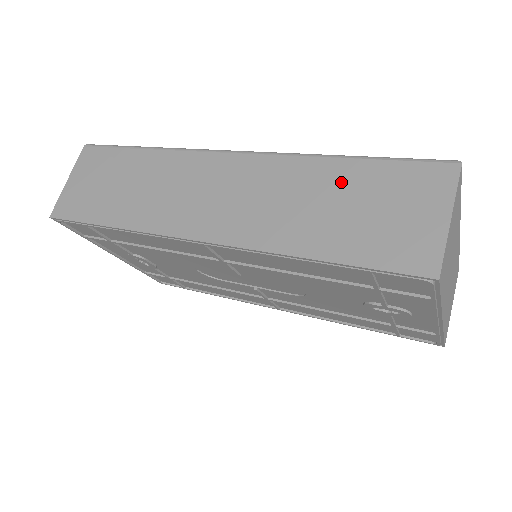
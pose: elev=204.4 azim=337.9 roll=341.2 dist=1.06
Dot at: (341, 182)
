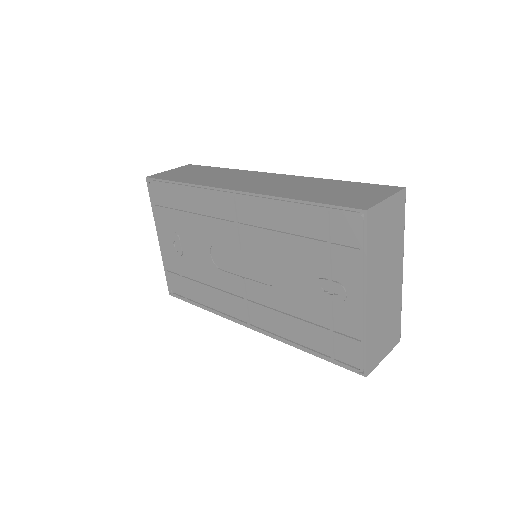
Dot at: (333, 185)
